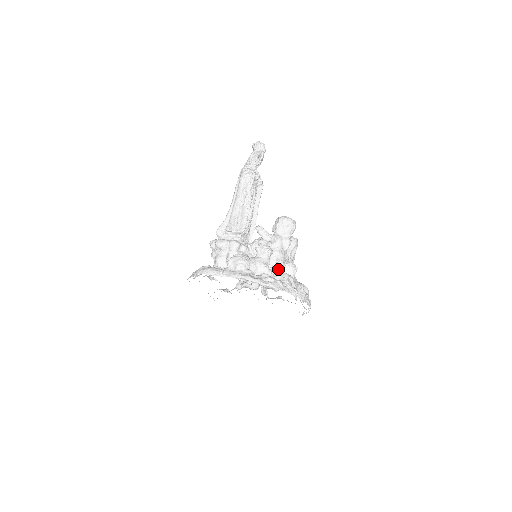
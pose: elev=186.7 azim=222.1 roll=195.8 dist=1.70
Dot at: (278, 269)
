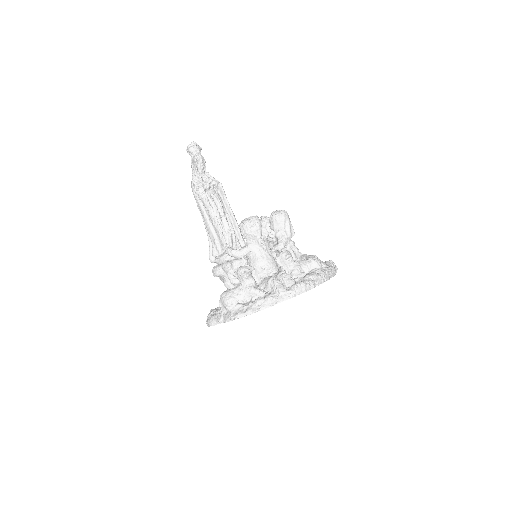
Dot at: (270, 273)
